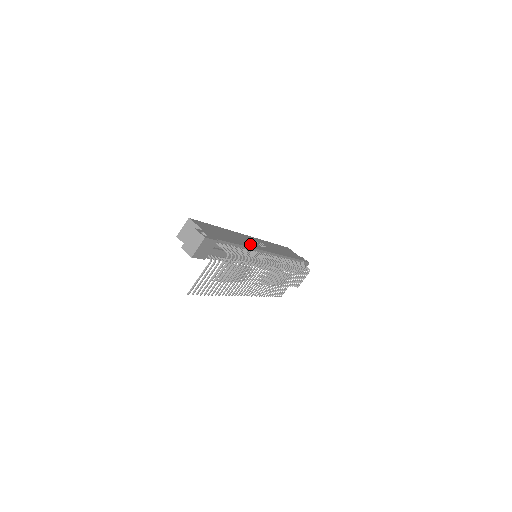
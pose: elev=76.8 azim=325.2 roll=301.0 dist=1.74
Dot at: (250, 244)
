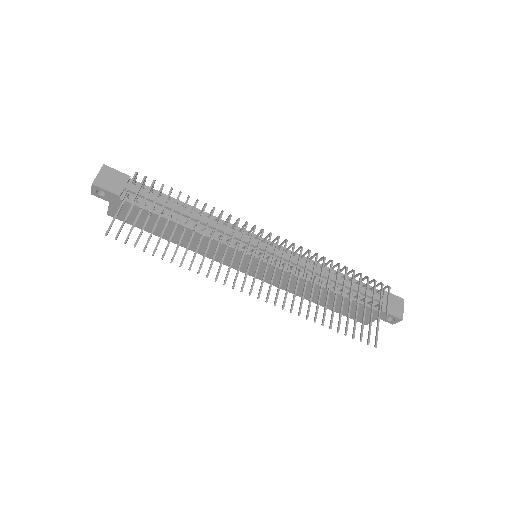
Dot at: occluded
